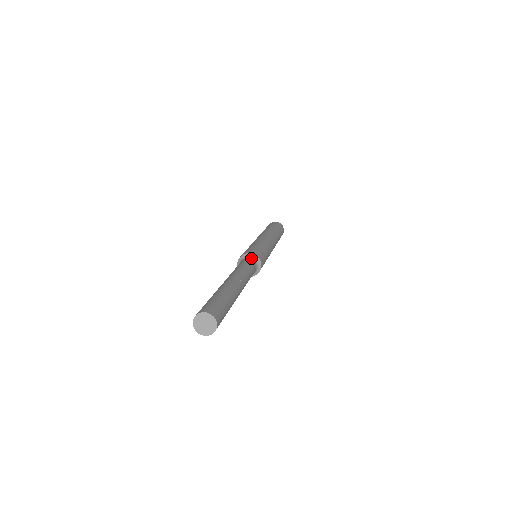
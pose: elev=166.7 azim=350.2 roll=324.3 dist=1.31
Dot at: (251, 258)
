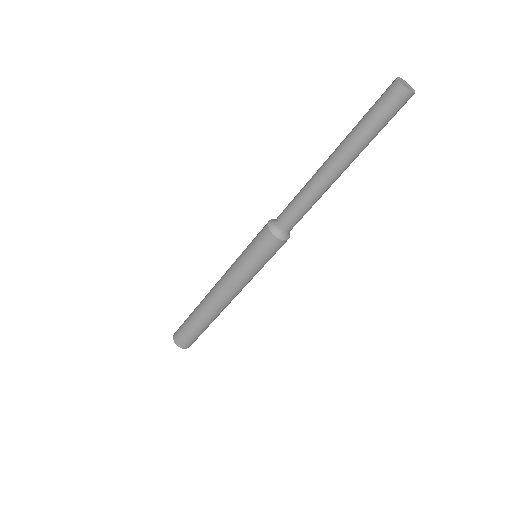
Dot at: occluded
